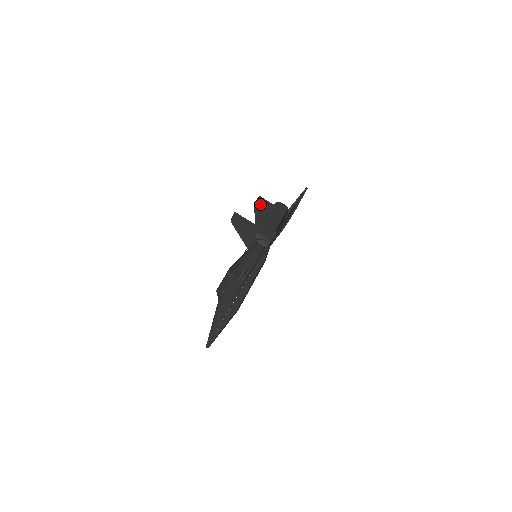
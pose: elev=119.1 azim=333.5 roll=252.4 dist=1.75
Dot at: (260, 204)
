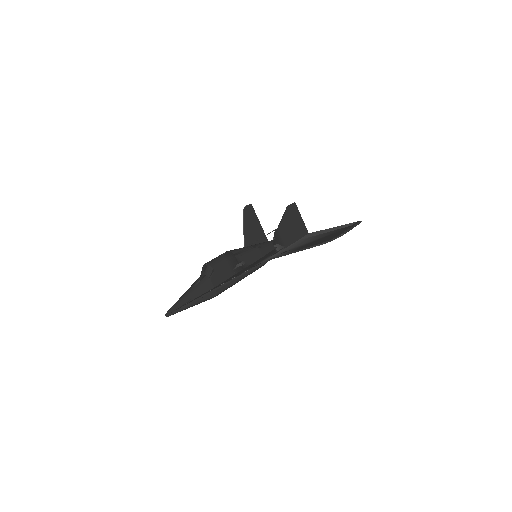
Dot at: (292, 210)
